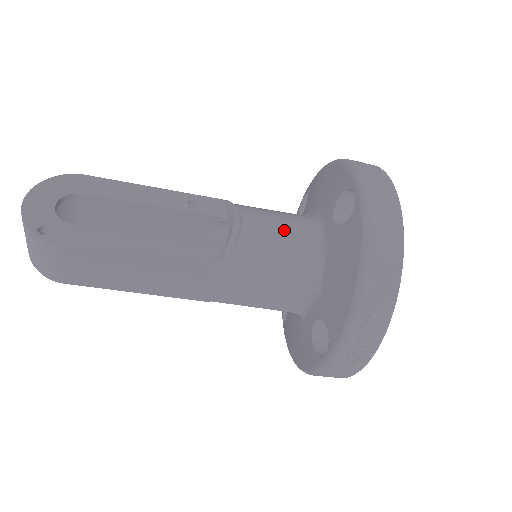
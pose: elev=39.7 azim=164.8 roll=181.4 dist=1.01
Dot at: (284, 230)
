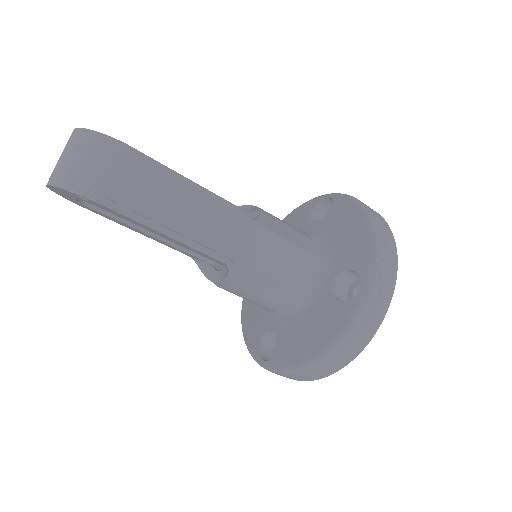
Dot at: occluded
